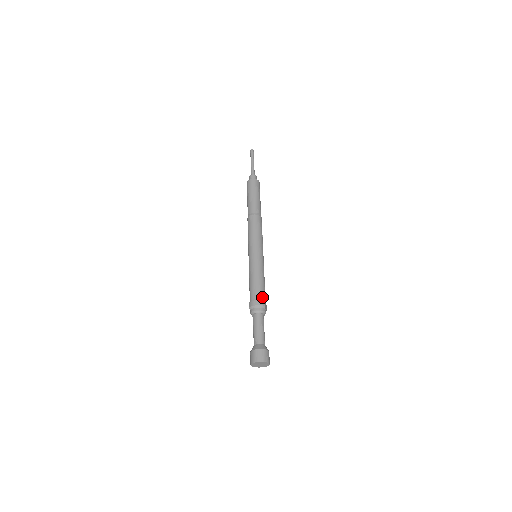
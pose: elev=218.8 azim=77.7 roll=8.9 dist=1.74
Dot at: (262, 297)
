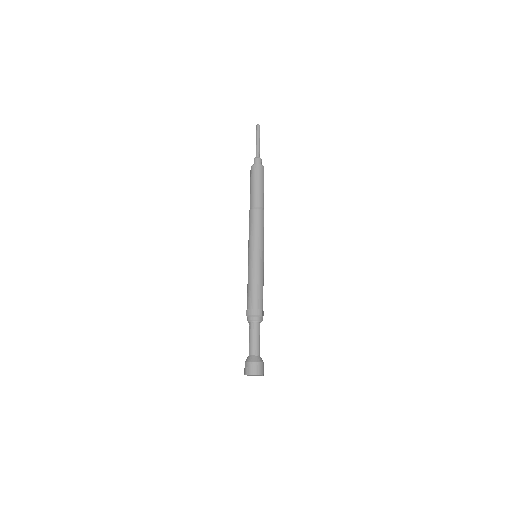
Dot at: (260, 305)
